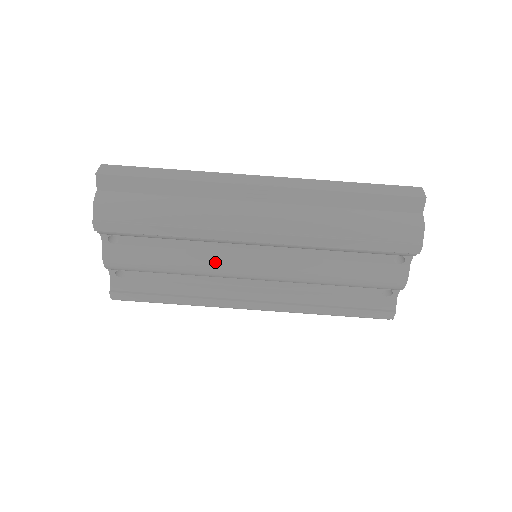
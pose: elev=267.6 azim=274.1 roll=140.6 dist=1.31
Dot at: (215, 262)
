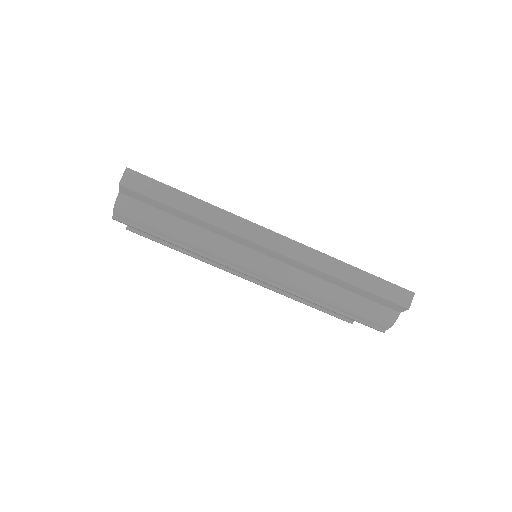
Dot at: occluded
